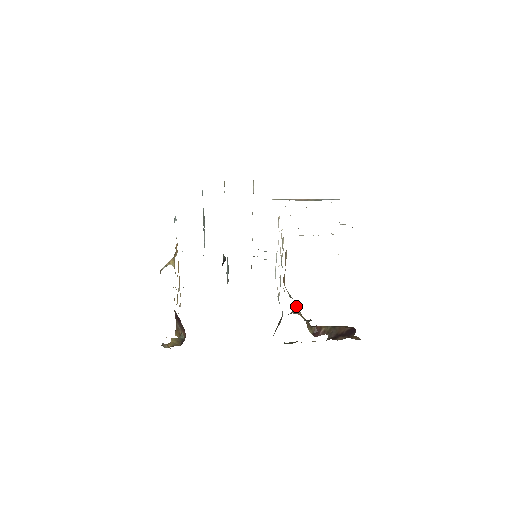
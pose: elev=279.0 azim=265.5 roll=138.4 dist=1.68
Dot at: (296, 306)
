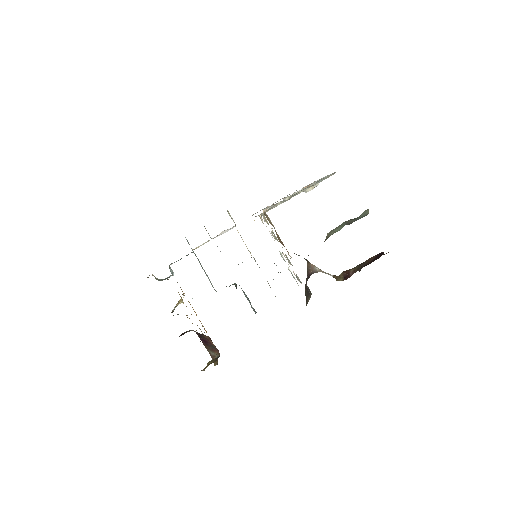
Dot at: (310, 263)
